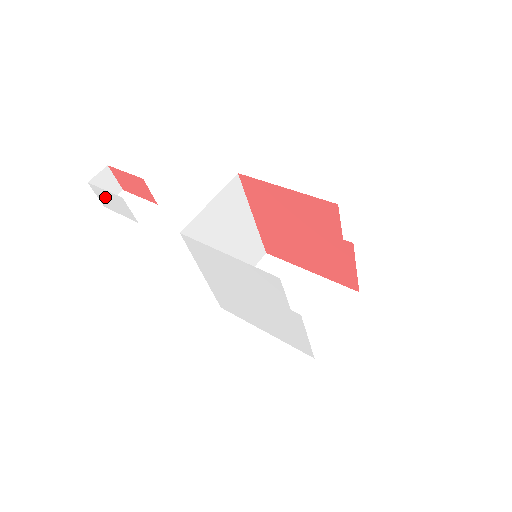
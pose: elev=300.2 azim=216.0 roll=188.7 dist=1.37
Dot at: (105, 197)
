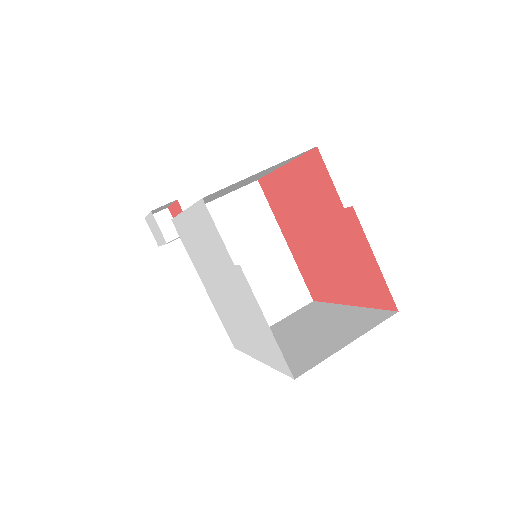
Dot at: (152, 228)
